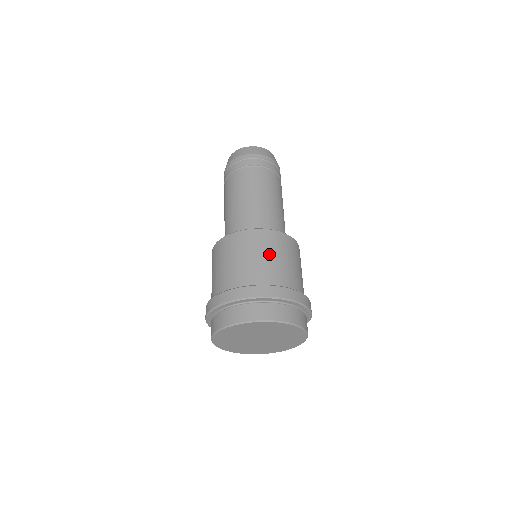
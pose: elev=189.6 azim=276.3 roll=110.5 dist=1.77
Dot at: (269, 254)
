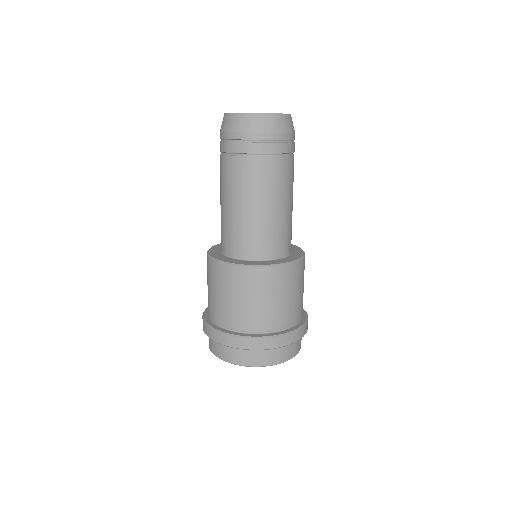
Dot at: (256, 298)
